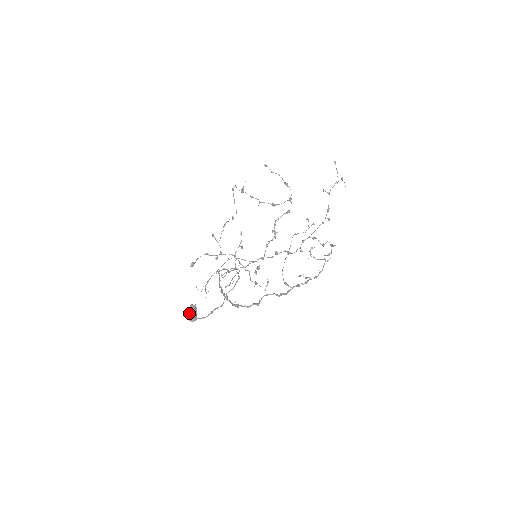
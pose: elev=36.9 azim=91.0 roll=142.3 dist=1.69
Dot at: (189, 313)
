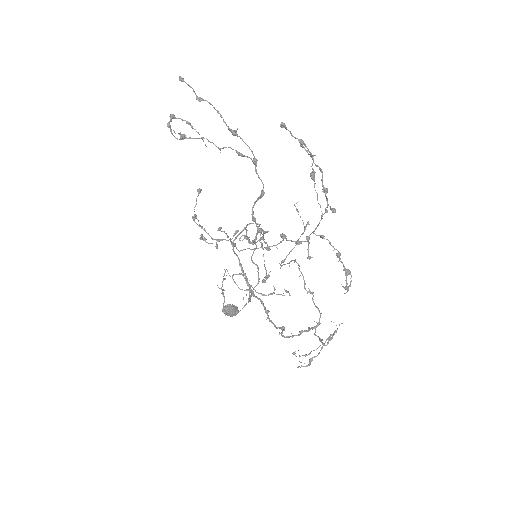
Dot at: occluded
